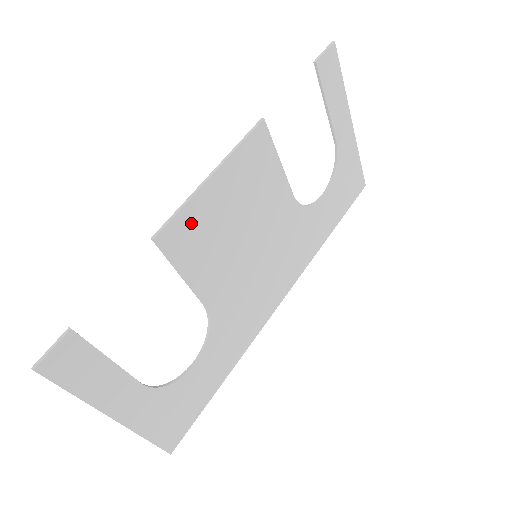
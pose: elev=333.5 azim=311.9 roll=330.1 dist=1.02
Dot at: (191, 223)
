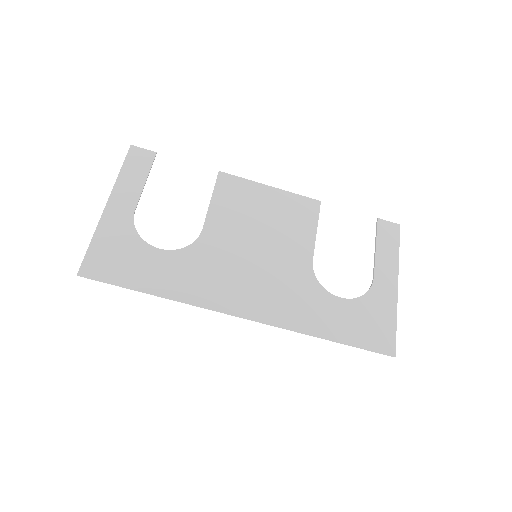
Dot at: (240, 188)
